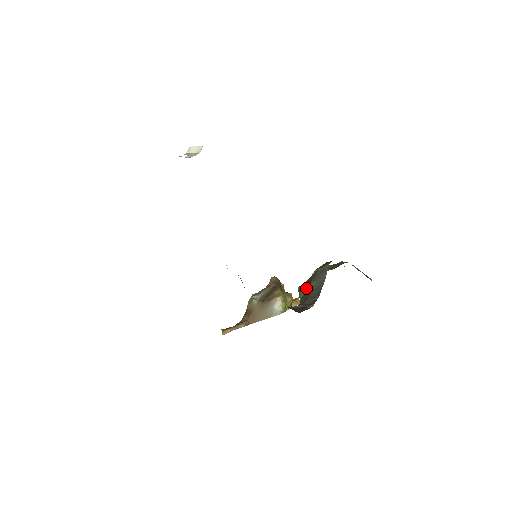
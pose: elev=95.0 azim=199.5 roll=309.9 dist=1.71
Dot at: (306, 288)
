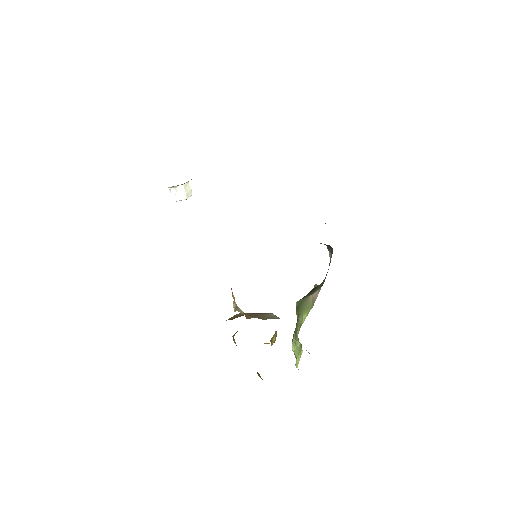
Dot at: (314, 290)
